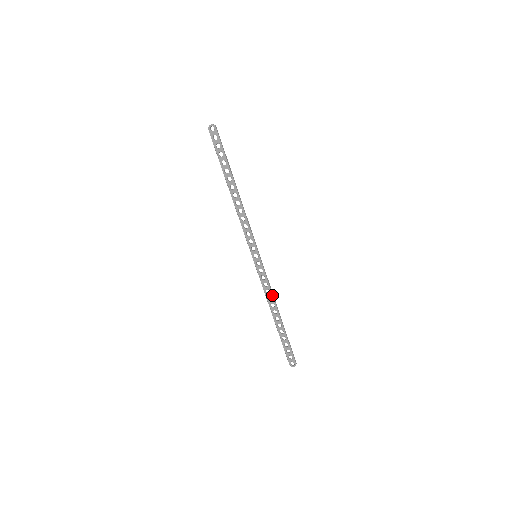
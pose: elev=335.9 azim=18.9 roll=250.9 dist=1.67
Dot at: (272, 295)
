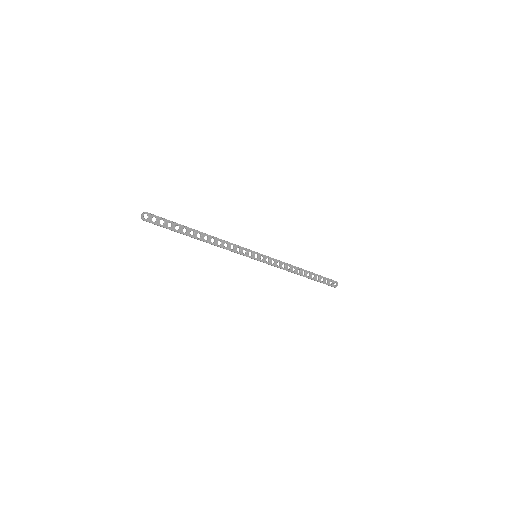
Dot at: (287, 264)
